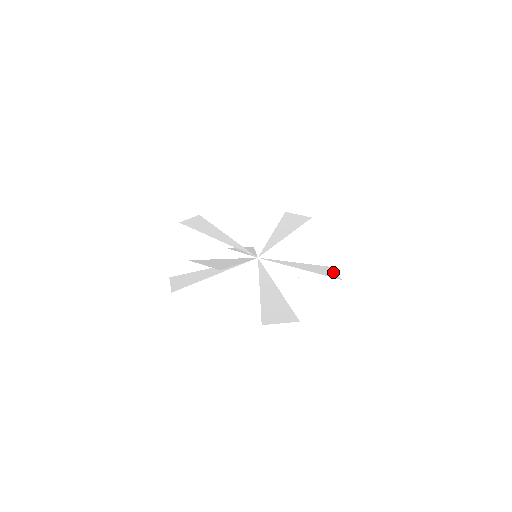
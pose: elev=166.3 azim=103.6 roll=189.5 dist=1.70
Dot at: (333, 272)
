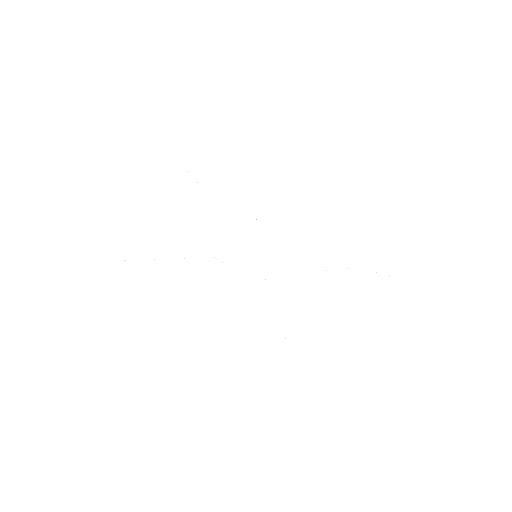
Dot at: occluded
